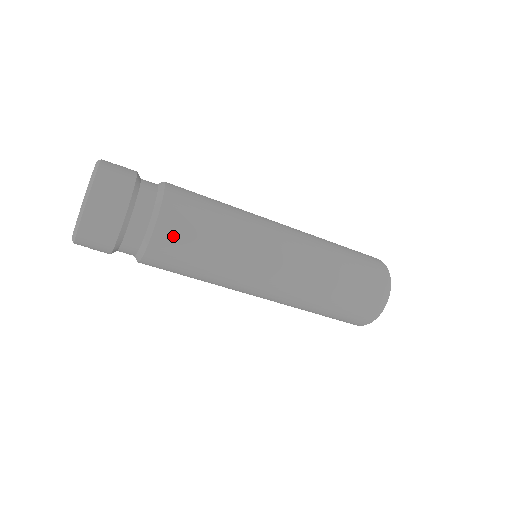
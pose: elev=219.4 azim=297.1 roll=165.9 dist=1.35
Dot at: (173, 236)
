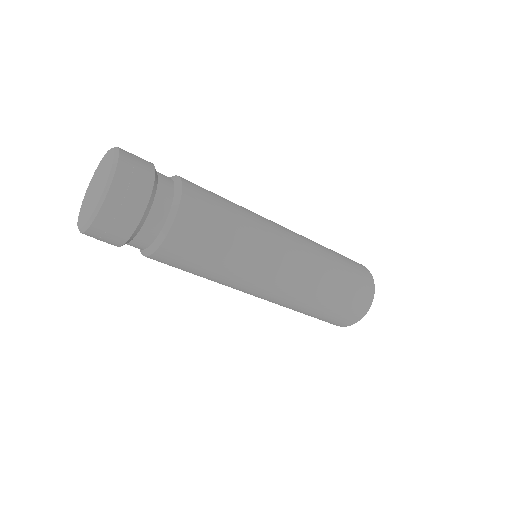
Dot at: (198, 211)
